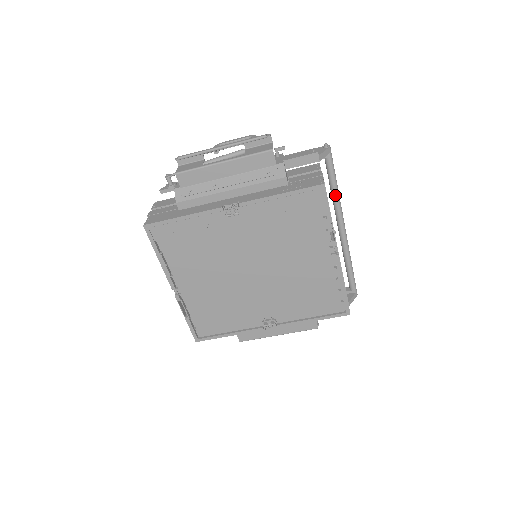
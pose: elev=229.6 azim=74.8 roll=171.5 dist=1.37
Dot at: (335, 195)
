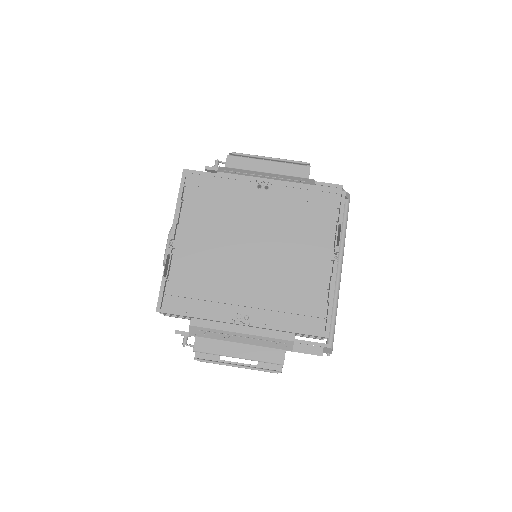
Dot at: (342, 236)
